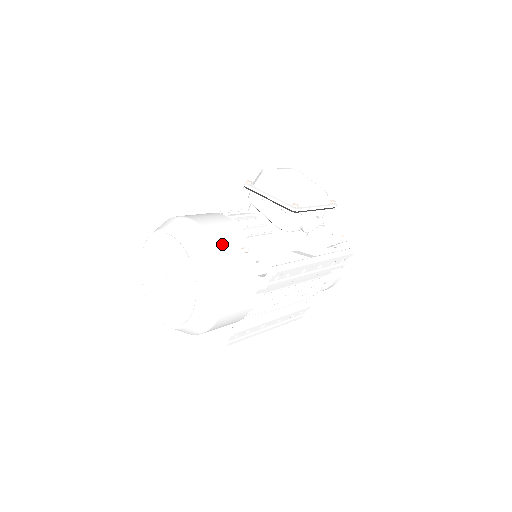
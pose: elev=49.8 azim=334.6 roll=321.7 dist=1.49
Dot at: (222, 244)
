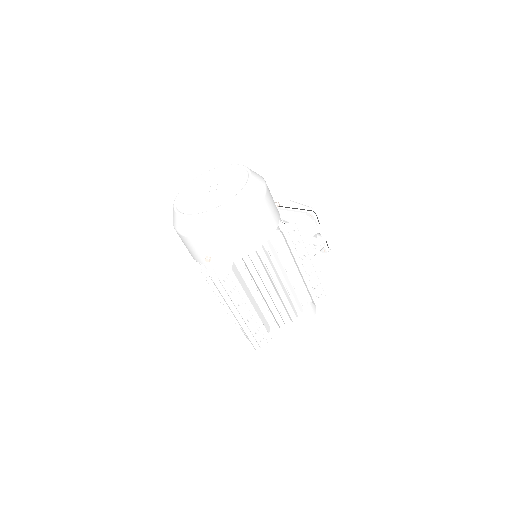
Dot at: occluded
